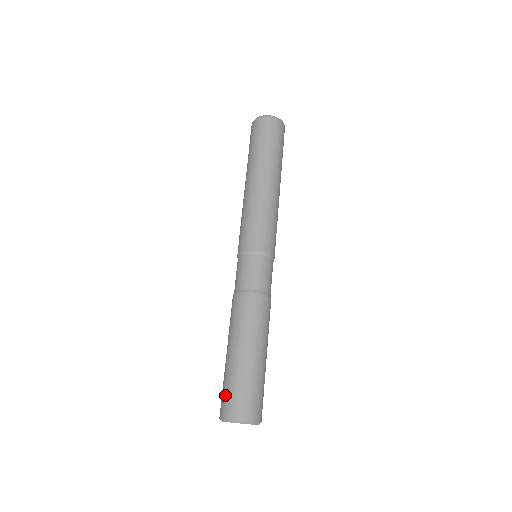
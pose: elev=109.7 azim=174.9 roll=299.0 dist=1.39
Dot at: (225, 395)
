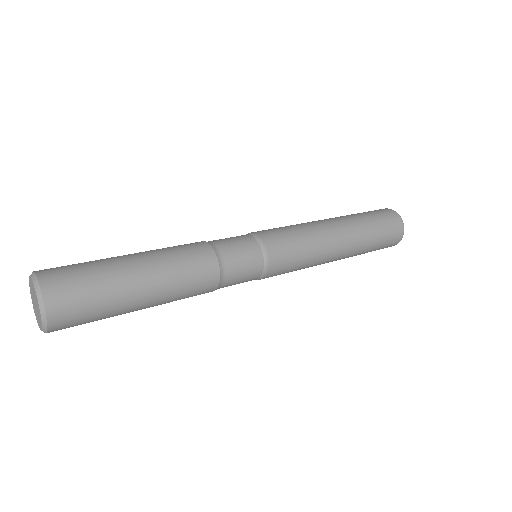
Dot at: occluded
